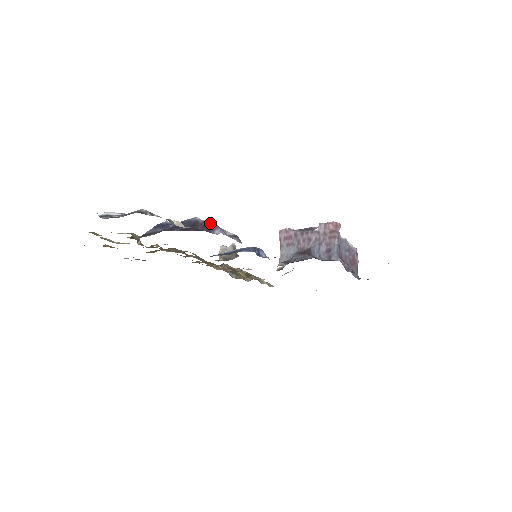
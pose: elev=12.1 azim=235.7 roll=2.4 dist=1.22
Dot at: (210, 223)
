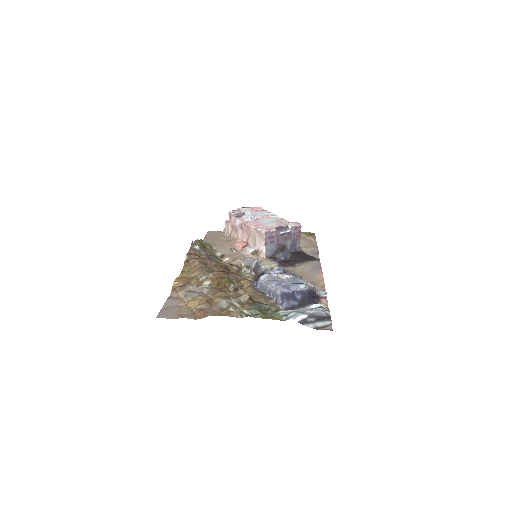
Dot at: (311, 286)
